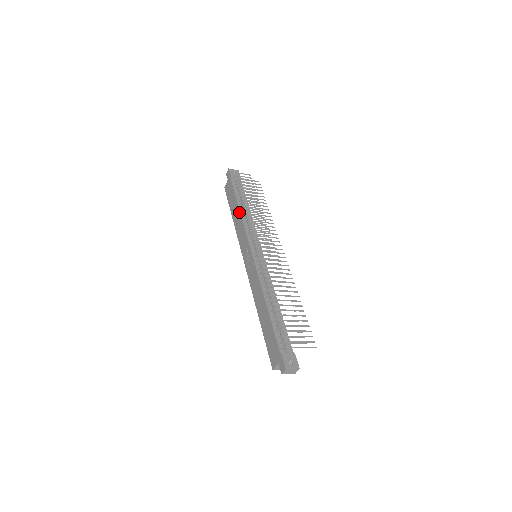
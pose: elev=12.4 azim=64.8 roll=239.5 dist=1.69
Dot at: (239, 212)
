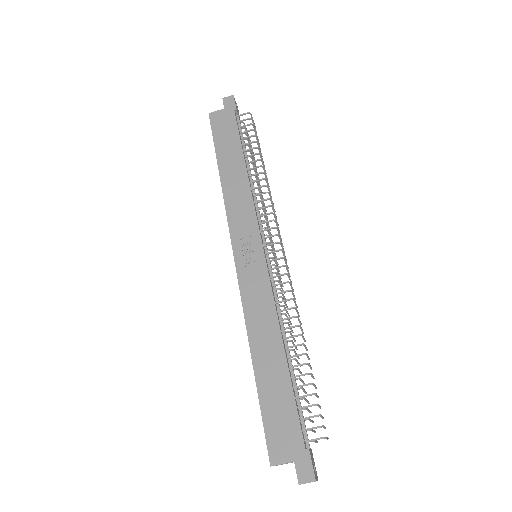
Dot at: (246, 173)
